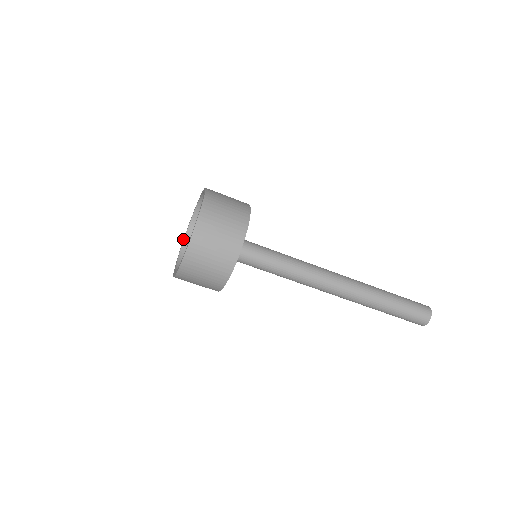
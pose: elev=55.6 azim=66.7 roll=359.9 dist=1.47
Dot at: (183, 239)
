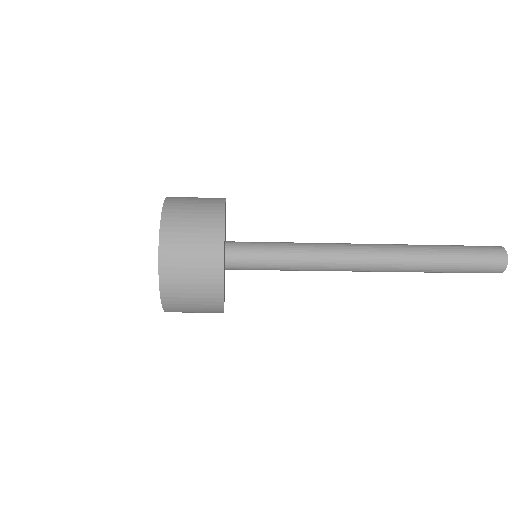
Dot at: occluded
